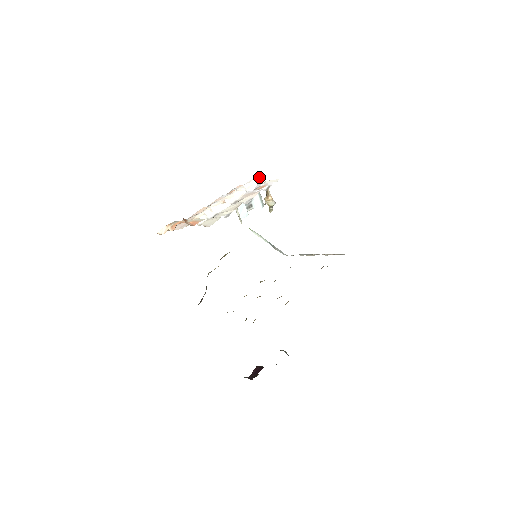
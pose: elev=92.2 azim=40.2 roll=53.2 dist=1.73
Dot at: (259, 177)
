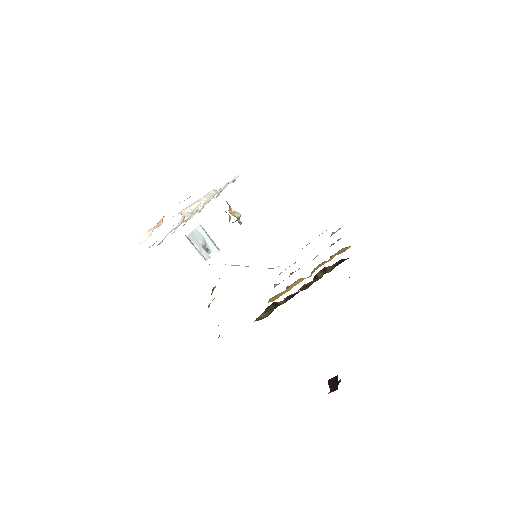
Dot at: (213, 190)
